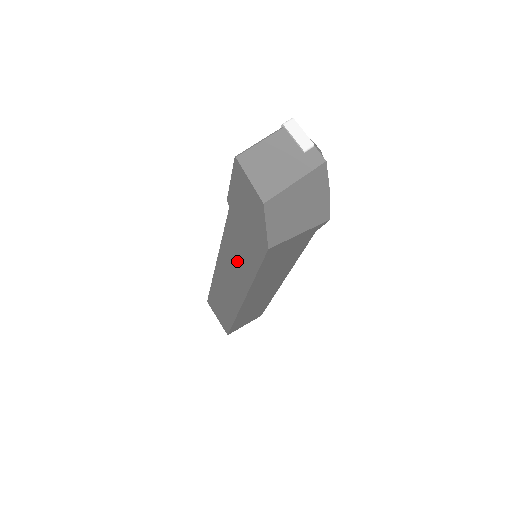
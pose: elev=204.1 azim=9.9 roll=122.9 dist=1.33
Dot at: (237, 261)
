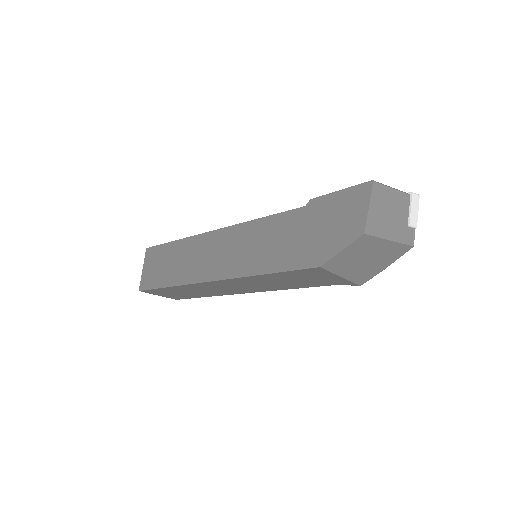
Dot at: (253, 248)
